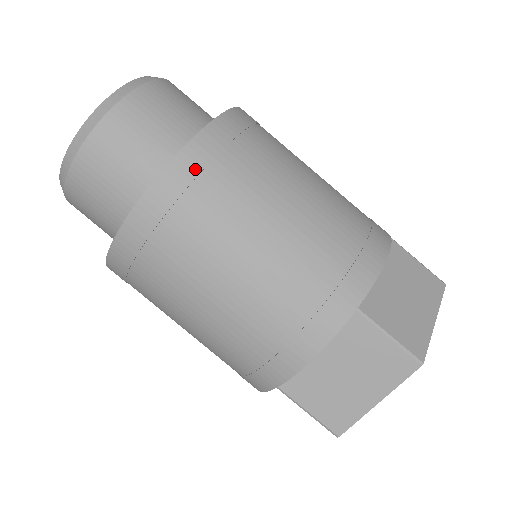
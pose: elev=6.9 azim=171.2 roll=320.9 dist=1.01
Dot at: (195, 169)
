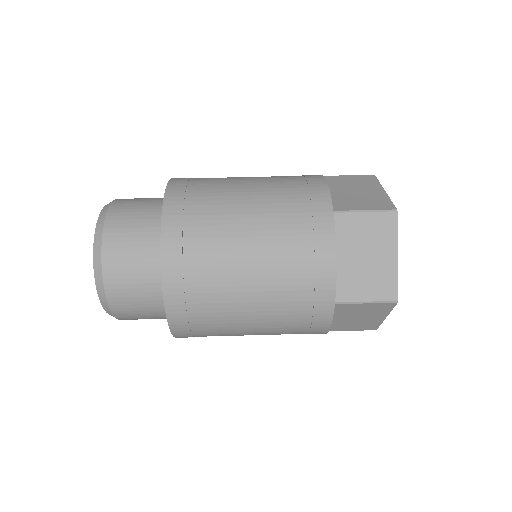
Dot at: (179, 213)
